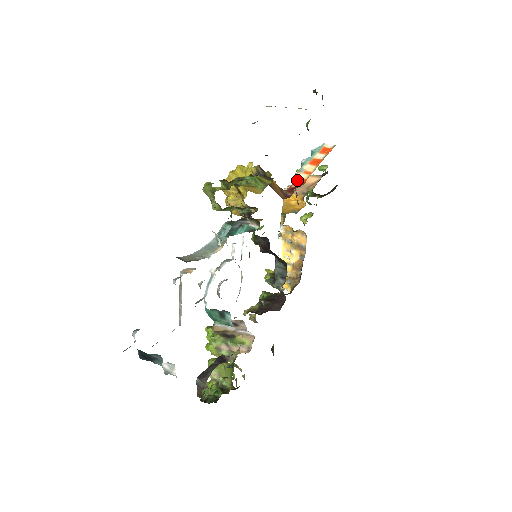
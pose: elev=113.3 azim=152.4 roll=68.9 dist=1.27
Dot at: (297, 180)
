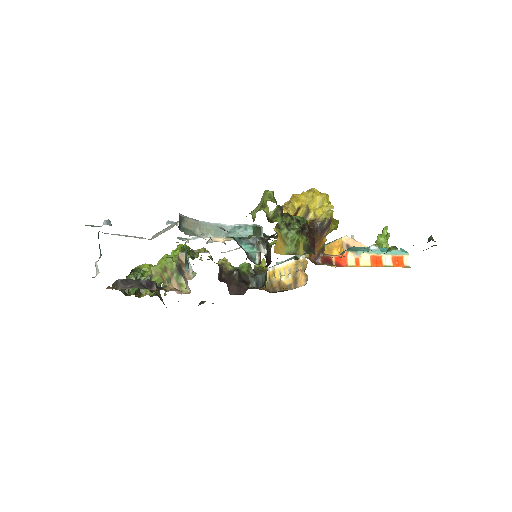
Dot at: (343, 257)
